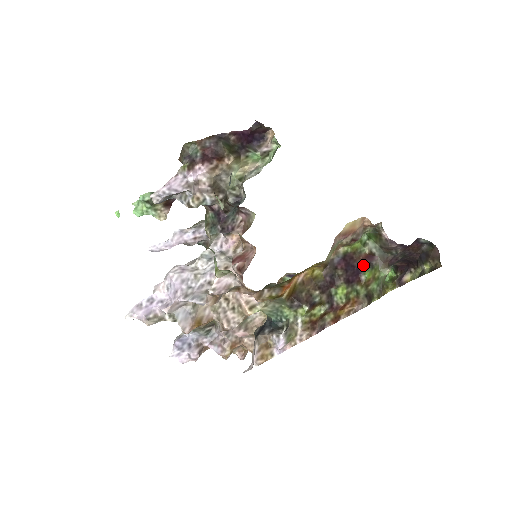
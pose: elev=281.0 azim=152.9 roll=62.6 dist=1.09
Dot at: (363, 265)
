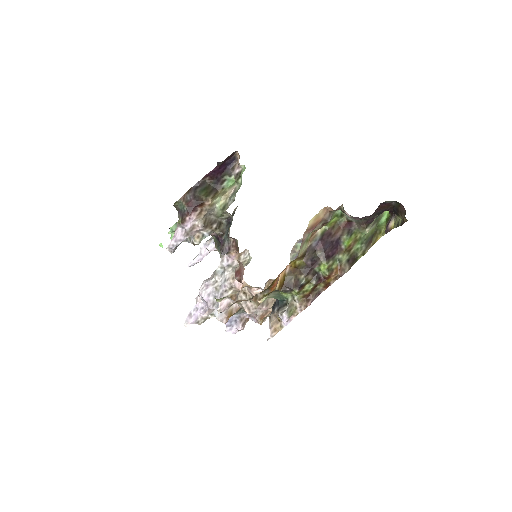
Dot at: (342, 235)
